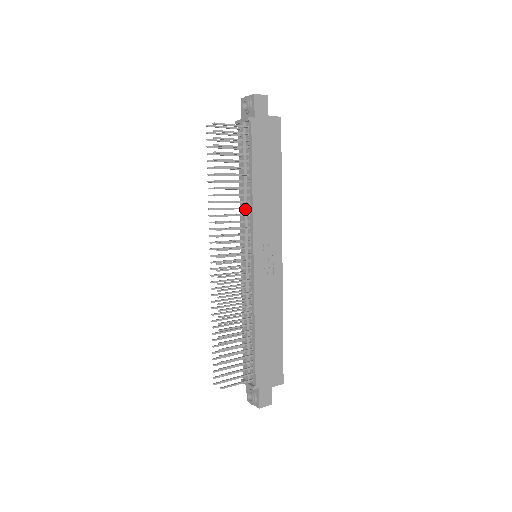
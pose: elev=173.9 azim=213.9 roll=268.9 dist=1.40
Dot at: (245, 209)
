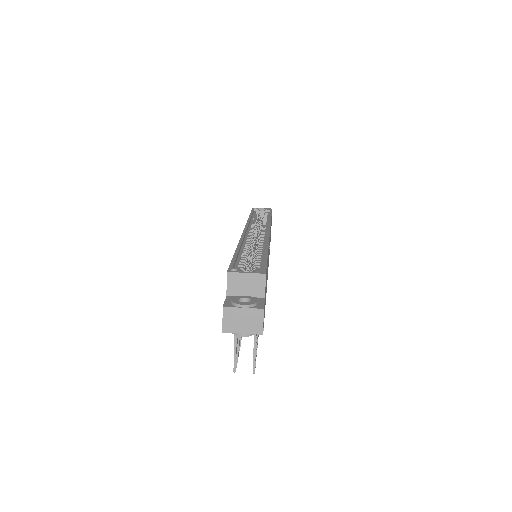
Dot at: occluded
